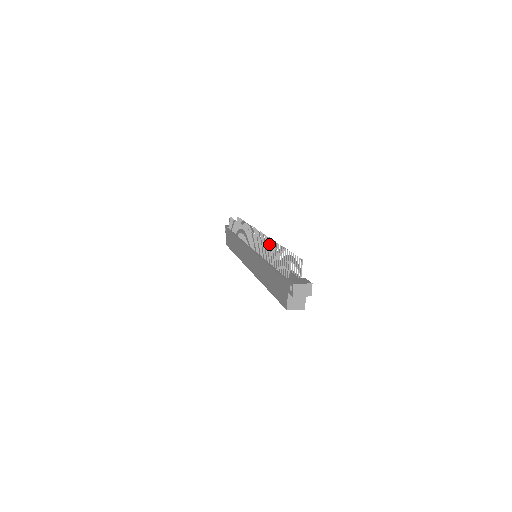
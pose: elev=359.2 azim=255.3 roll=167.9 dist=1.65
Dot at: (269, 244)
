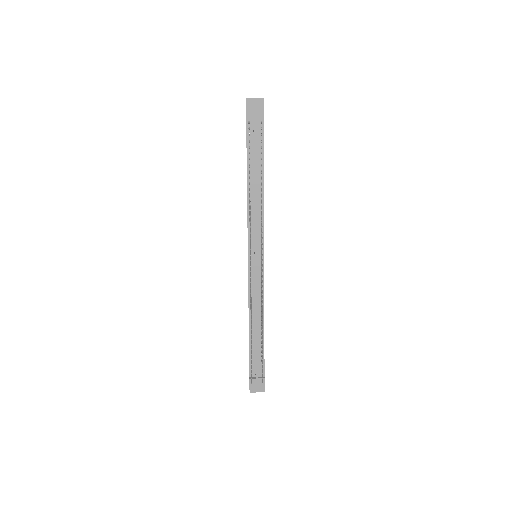
Dot at: (262, 291)
